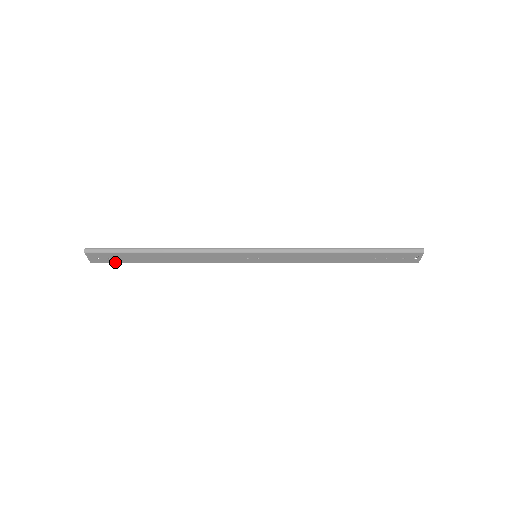
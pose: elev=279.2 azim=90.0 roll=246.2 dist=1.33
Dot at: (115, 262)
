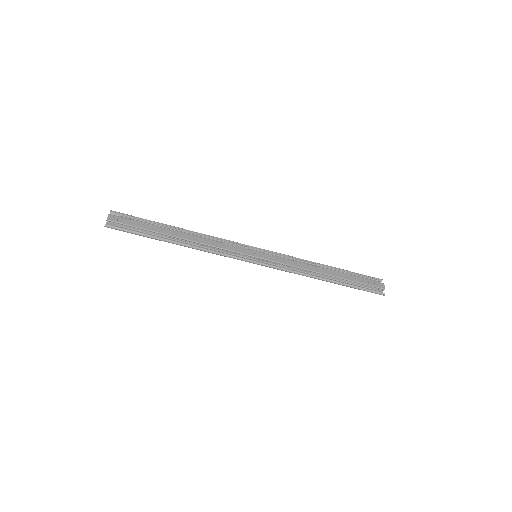
Dot at: occluded
